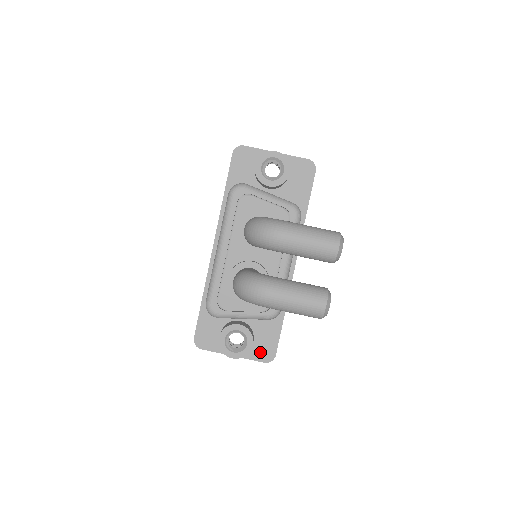
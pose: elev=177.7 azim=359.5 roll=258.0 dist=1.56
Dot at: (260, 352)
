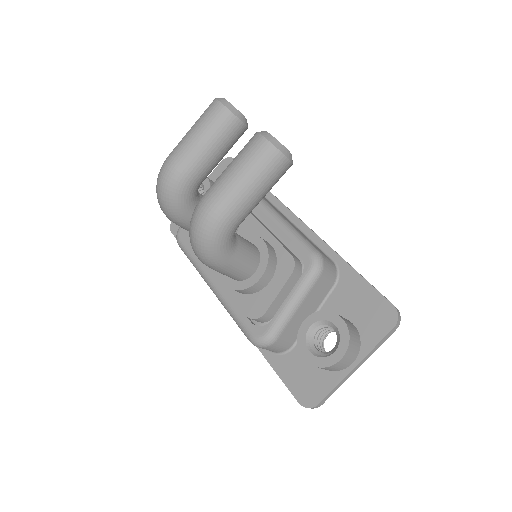
Dot at: (374, 325)
